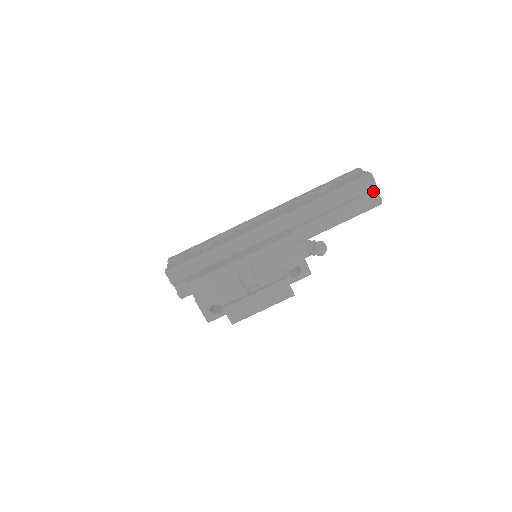
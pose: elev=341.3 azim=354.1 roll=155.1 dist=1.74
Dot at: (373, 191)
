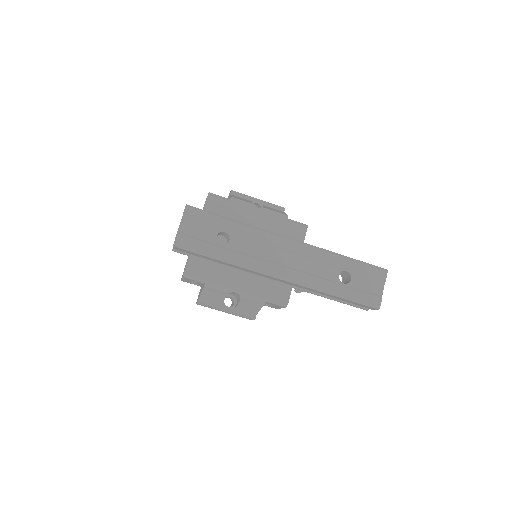
Dot at: occluded
